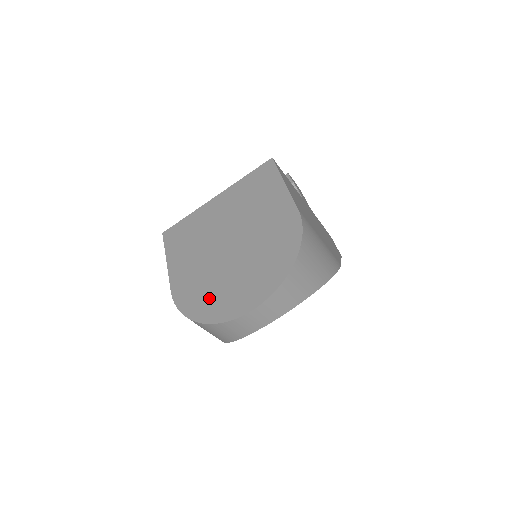
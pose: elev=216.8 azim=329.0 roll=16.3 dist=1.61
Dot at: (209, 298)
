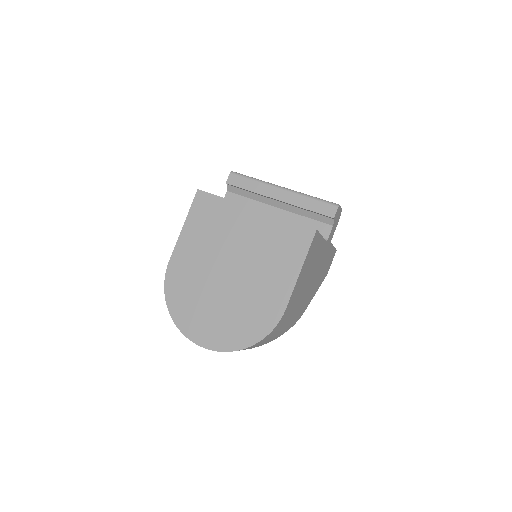
Dot at: (186, 302)
